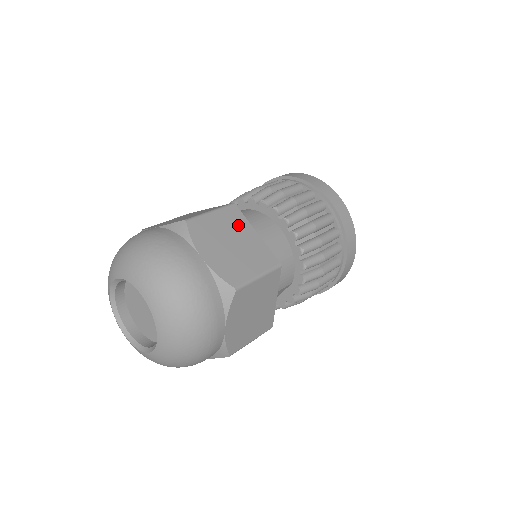
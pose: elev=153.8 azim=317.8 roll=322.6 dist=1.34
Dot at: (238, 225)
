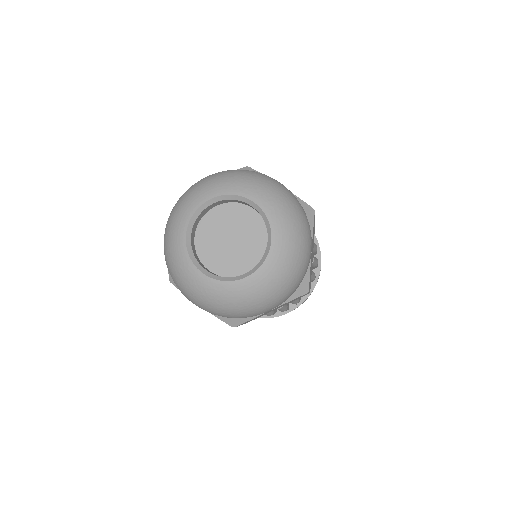
Dot at: occluded
